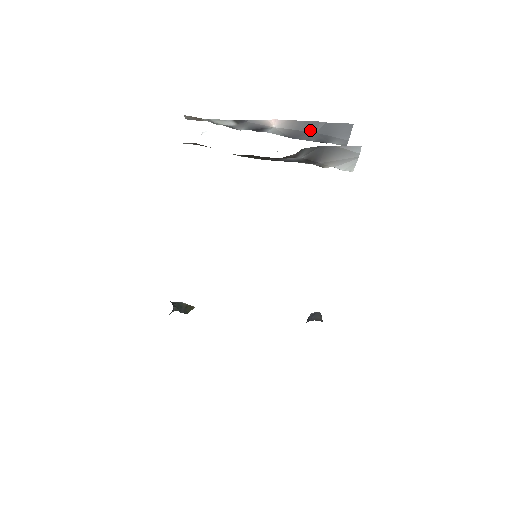
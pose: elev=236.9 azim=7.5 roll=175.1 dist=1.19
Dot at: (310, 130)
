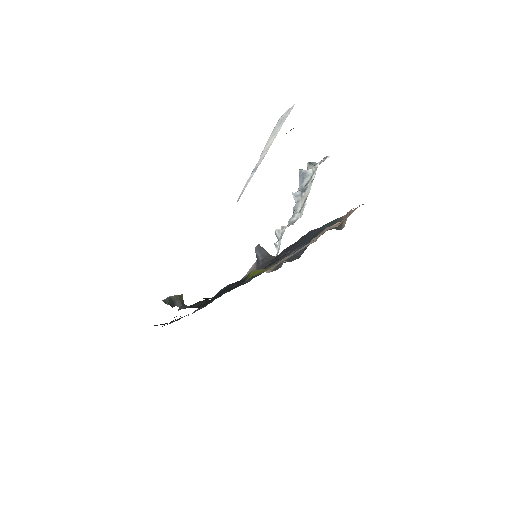
Dot at: occluded
